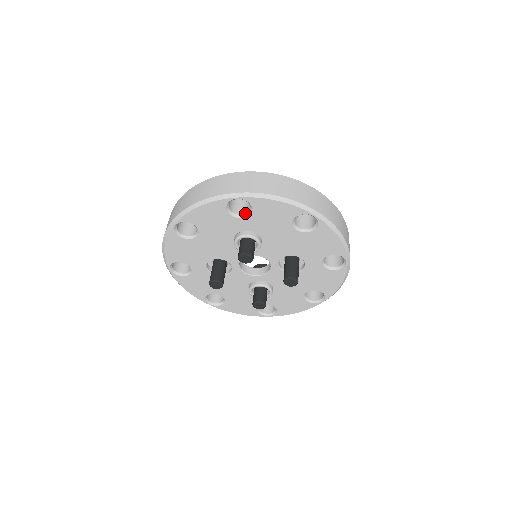
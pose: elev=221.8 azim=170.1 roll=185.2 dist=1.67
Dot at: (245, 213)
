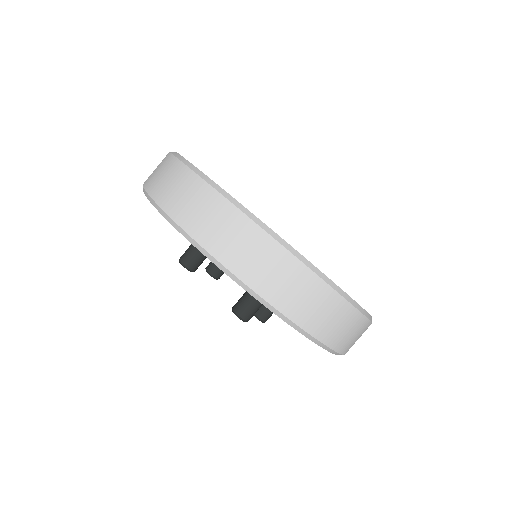
Dot at: occluded
